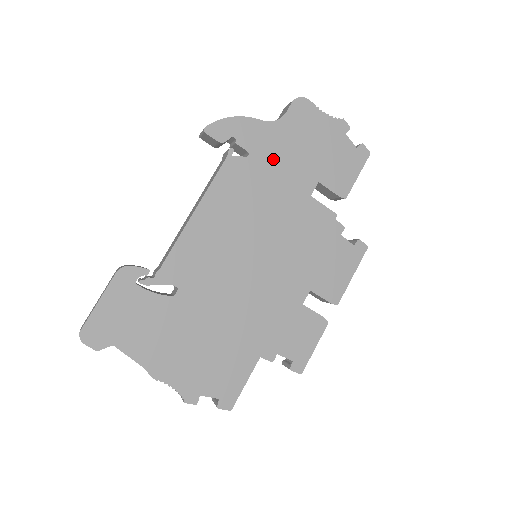
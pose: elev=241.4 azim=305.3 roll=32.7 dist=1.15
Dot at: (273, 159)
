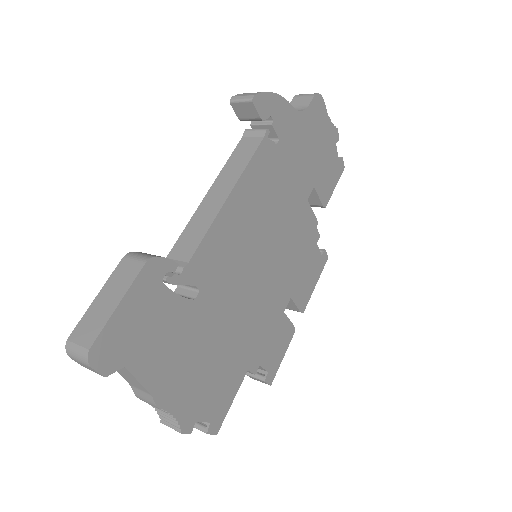
Dot at: (292, 153)
